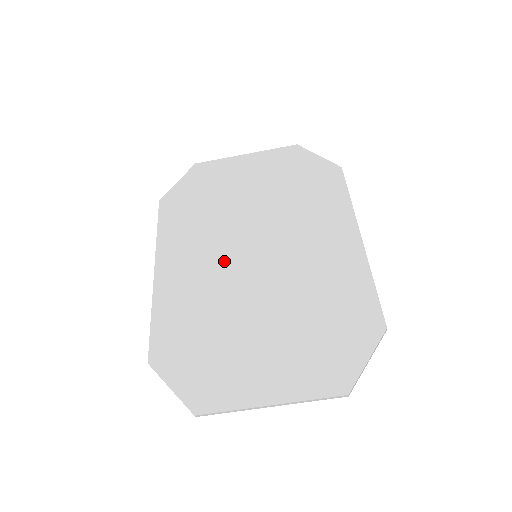
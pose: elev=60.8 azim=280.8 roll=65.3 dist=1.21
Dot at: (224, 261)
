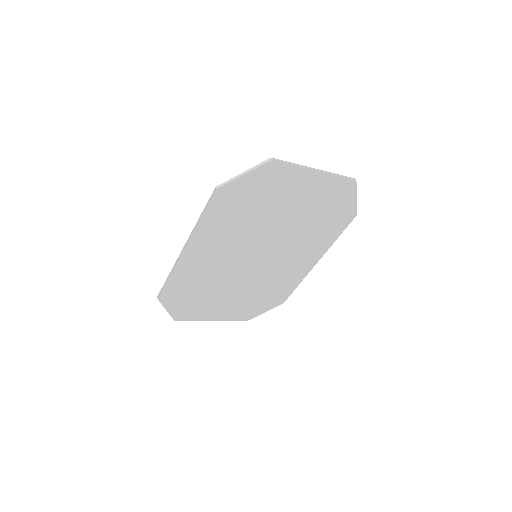
Dot at: (235, 257)
